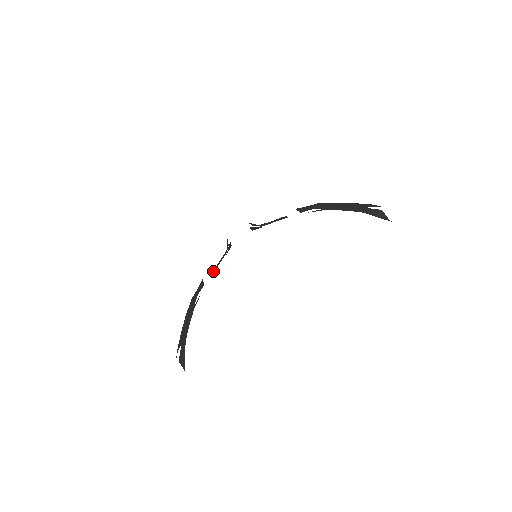
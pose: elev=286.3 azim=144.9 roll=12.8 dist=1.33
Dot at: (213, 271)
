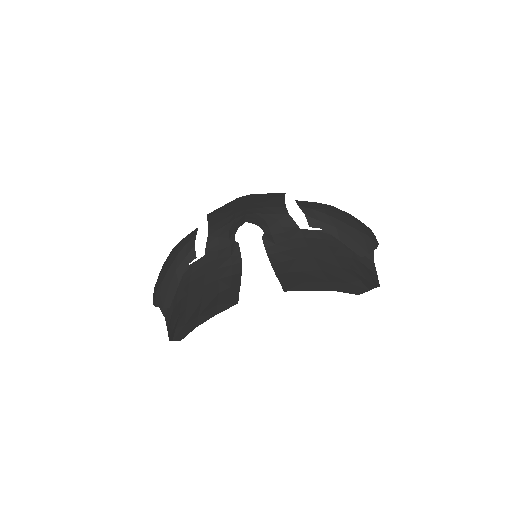
Dot at: (208, 247)
